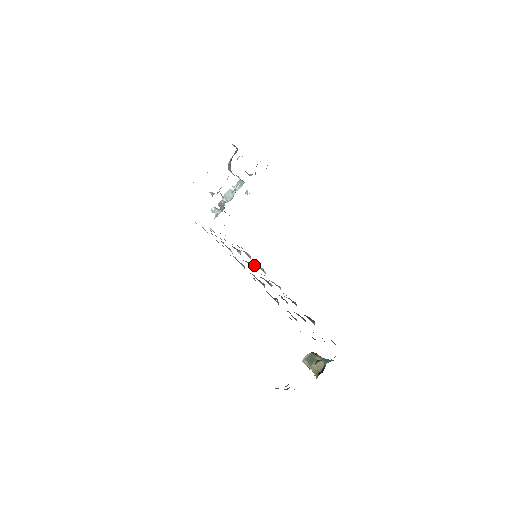
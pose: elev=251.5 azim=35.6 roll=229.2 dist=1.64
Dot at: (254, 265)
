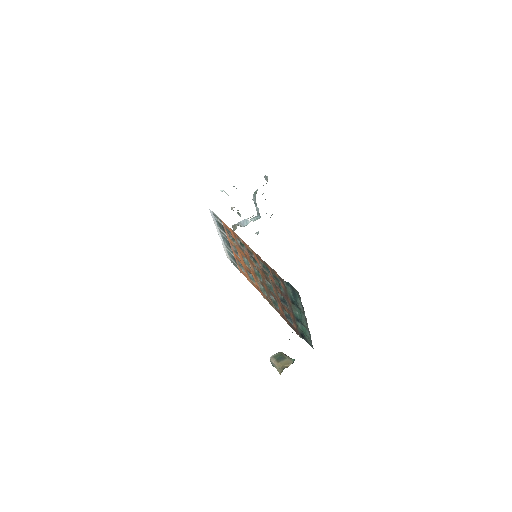
Dot at: occluded
